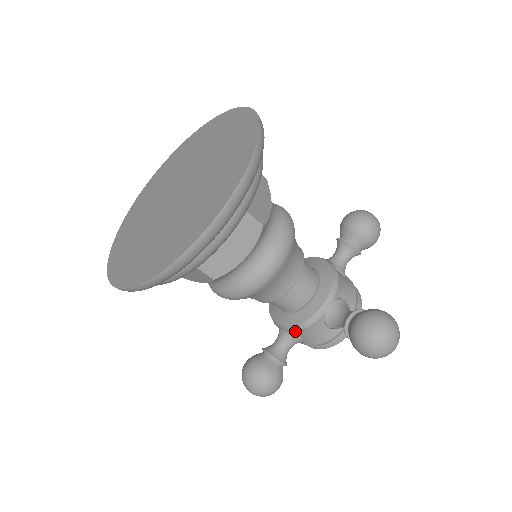
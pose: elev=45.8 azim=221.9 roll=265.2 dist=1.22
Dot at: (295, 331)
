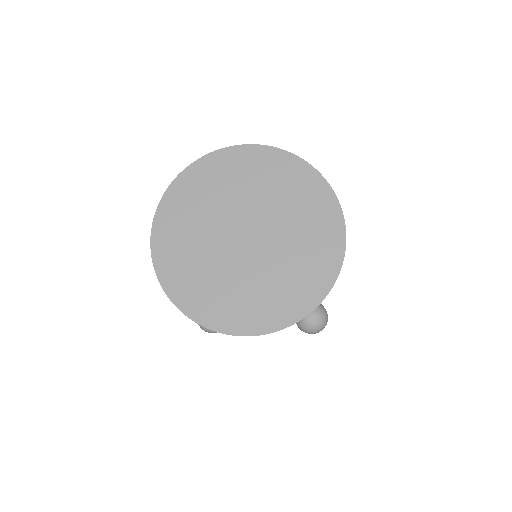
Dot at: occluded
